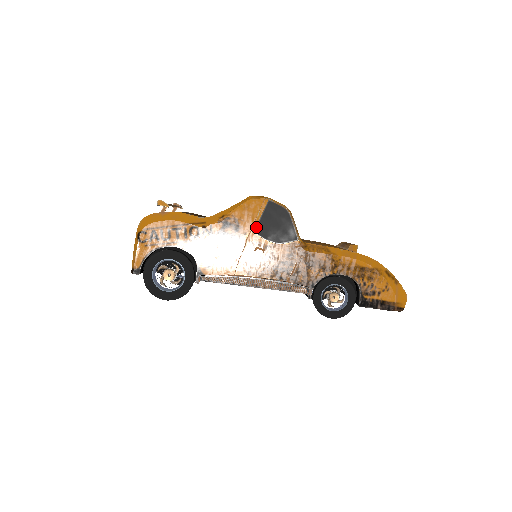
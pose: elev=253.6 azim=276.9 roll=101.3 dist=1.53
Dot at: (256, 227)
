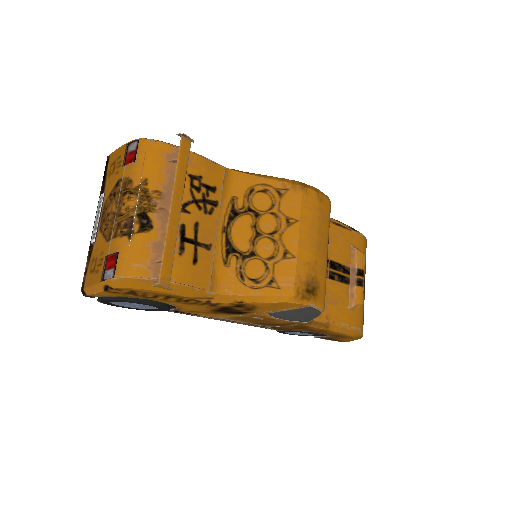
Dot at: (272, 312)
